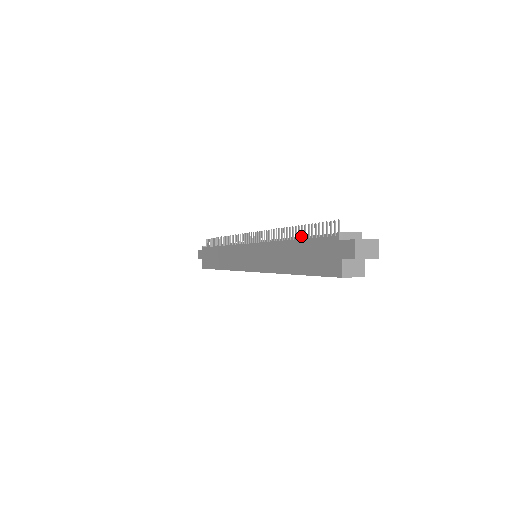
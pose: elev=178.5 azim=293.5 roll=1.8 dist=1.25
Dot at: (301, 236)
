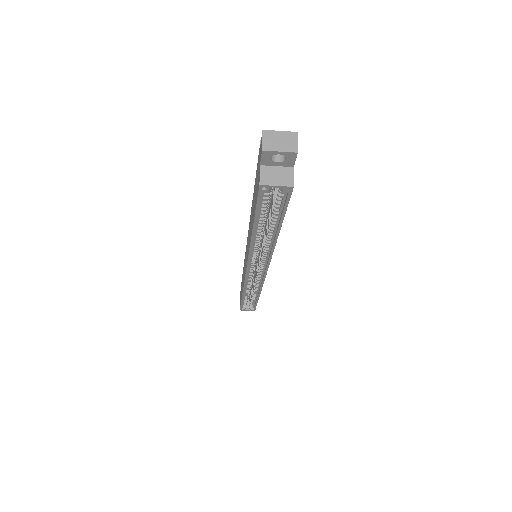
Dot at: occluded
